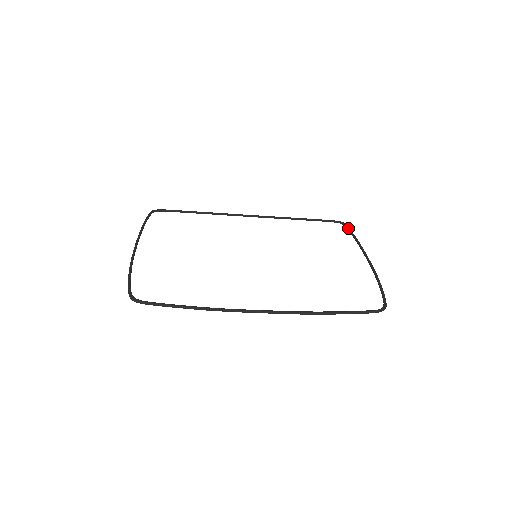
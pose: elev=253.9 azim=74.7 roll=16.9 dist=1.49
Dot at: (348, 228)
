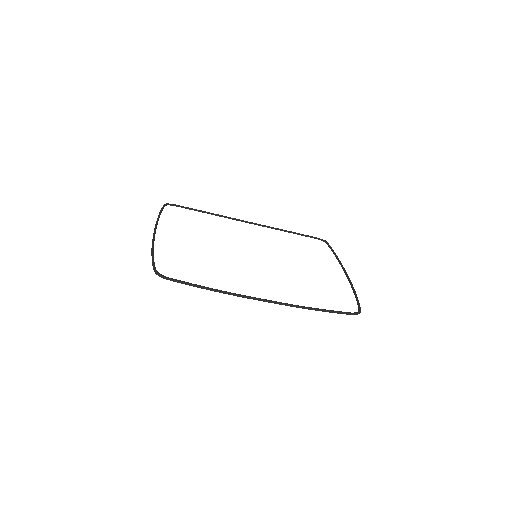
Dot at: (330, 246)
